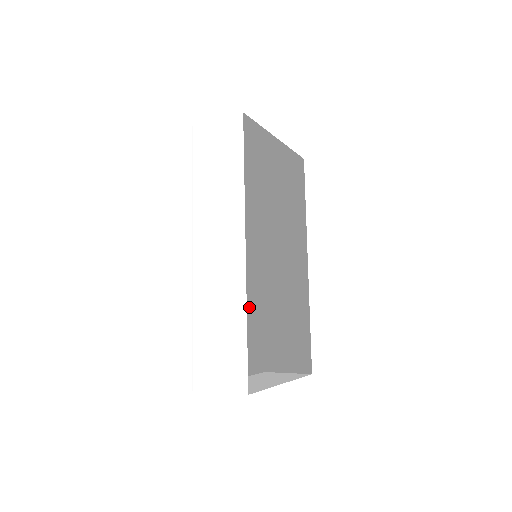
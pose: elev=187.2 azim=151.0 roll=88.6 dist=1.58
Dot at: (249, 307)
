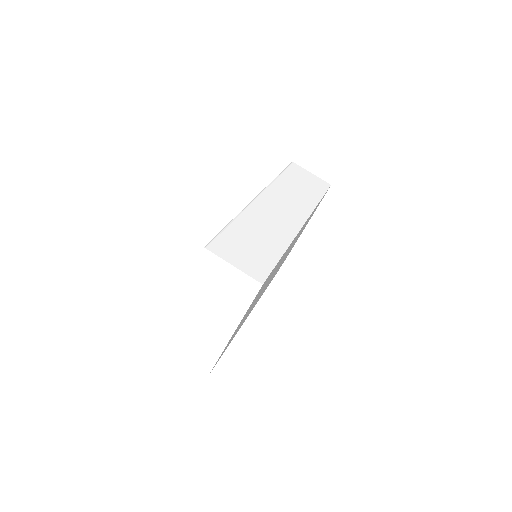
Dot at: occluded
